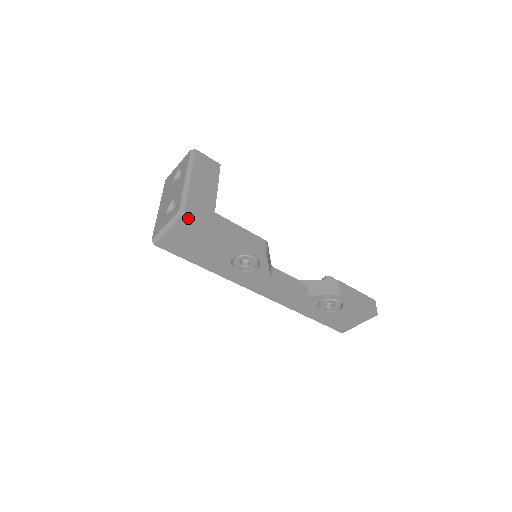
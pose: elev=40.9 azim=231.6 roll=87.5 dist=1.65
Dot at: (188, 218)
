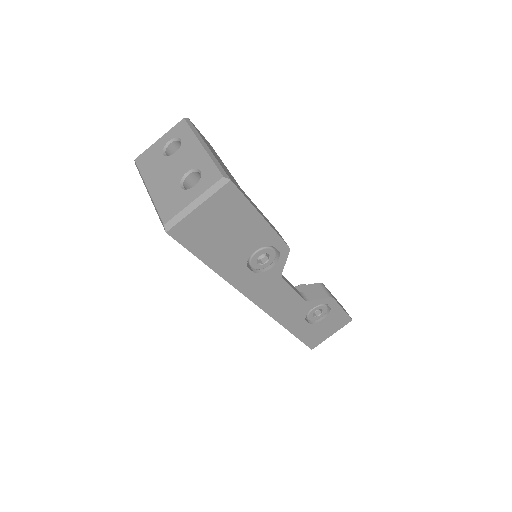
Dot at: (232, 188)
